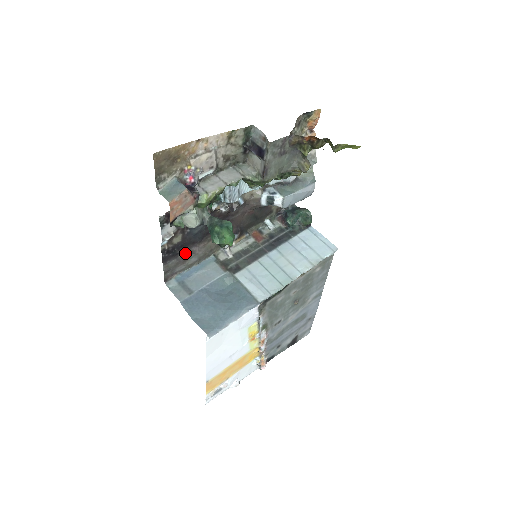
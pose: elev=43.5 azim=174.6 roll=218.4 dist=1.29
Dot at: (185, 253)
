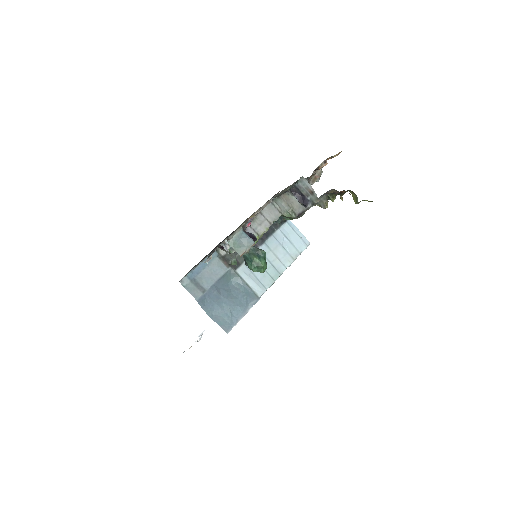
Dot at: occluded
